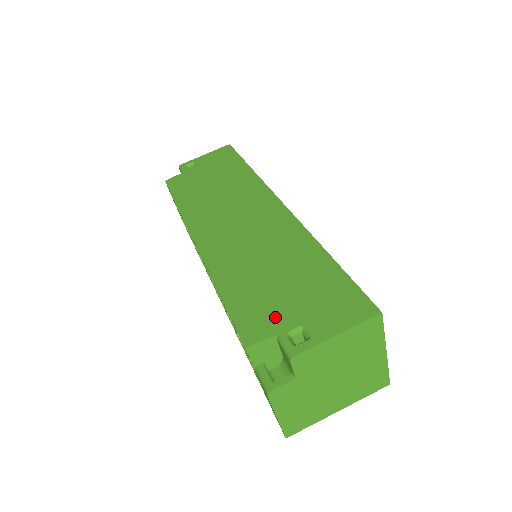
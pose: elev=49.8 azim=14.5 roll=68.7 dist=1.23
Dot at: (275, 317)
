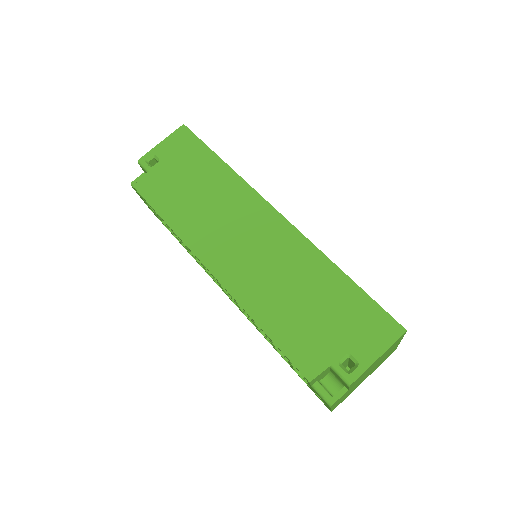
Dot at: (323, 348)
